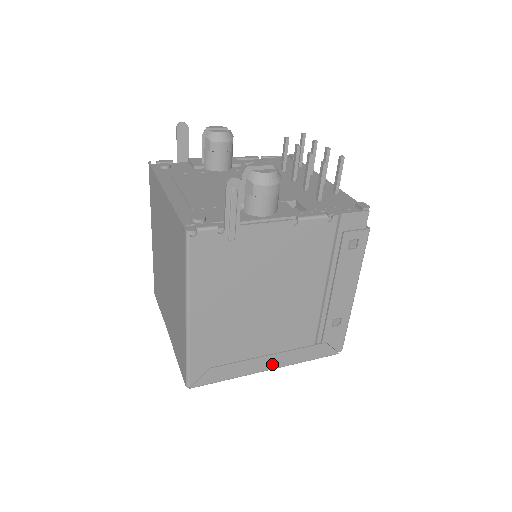
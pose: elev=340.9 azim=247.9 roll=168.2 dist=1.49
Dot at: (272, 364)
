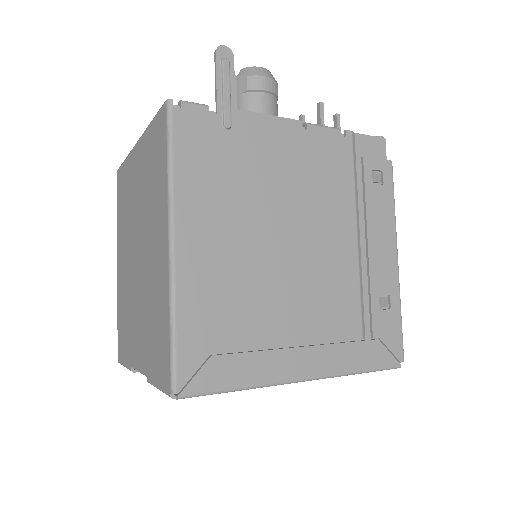
Dot at: (307, 367)
